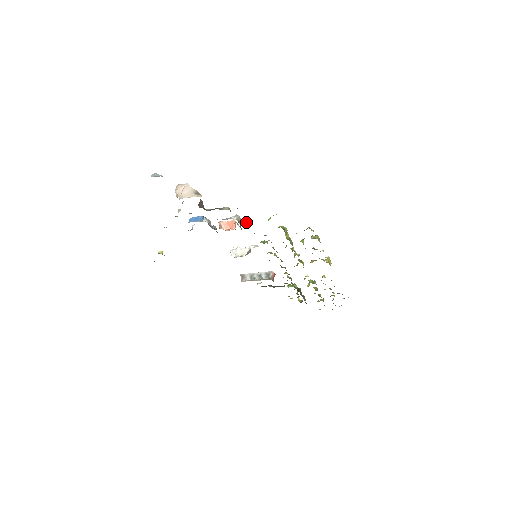
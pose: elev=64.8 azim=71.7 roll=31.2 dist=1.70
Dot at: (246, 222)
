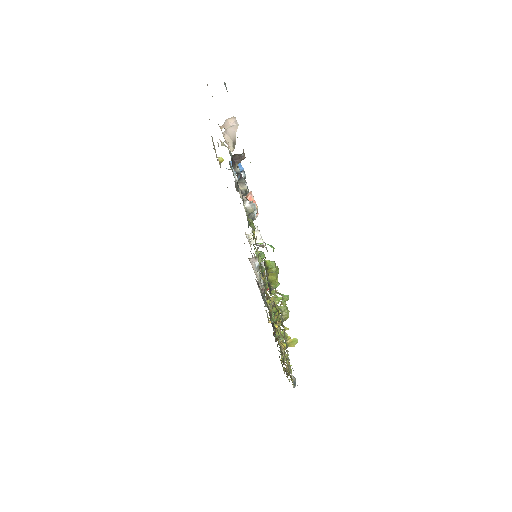
Dot at: (251, 220)
